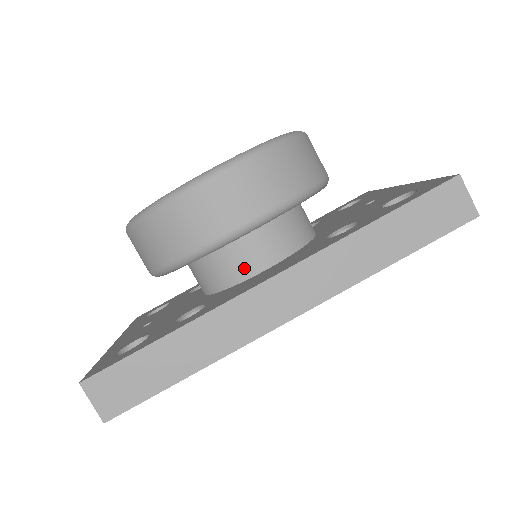
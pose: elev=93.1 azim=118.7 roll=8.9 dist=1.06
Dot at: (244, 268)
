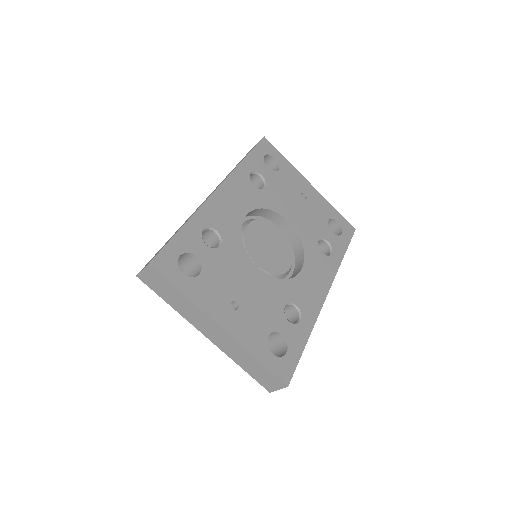
Dot at: occluded
